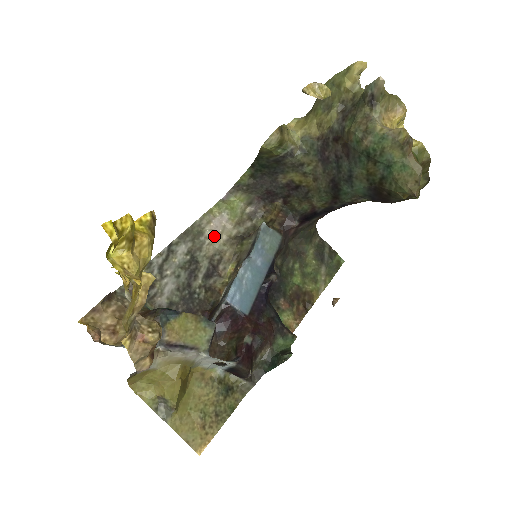
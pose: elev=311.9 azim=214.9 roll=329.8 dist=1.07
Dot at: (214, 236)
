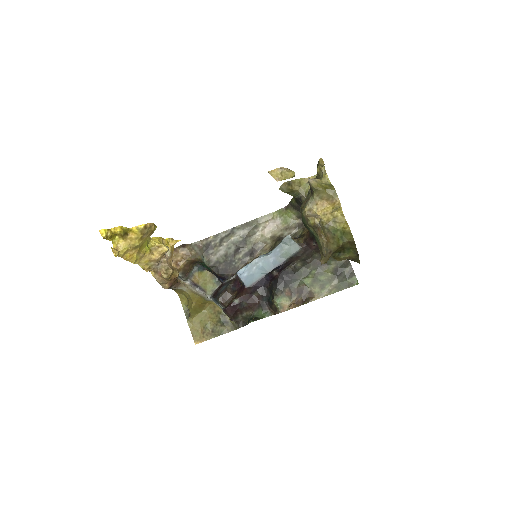
Dot at: (264, 231)
